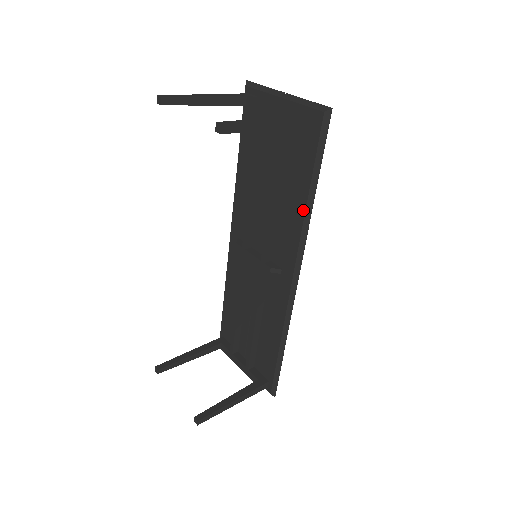
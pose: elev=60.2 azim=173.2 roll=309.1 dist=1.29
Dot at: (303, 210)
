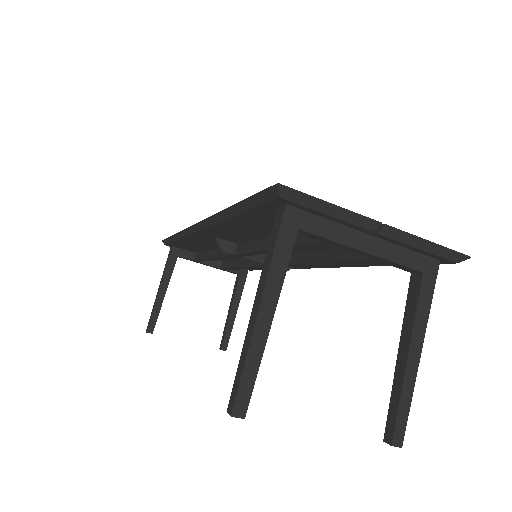
Dot at: (357, 266)
